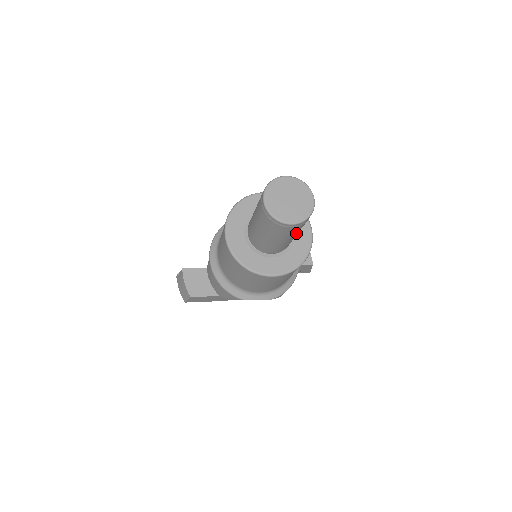
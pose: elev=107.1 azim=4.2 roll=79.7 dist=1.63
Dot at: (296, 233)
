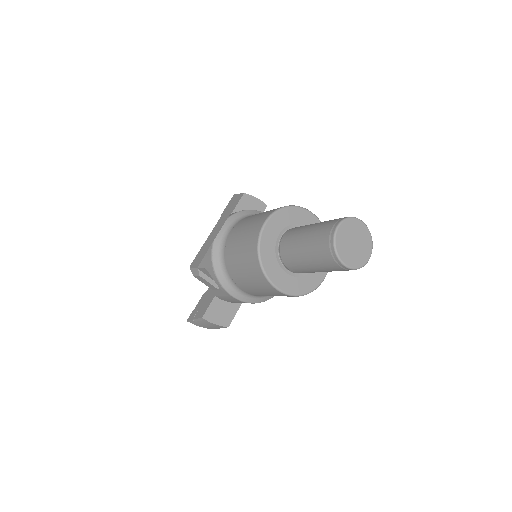
Dot at: occluded
